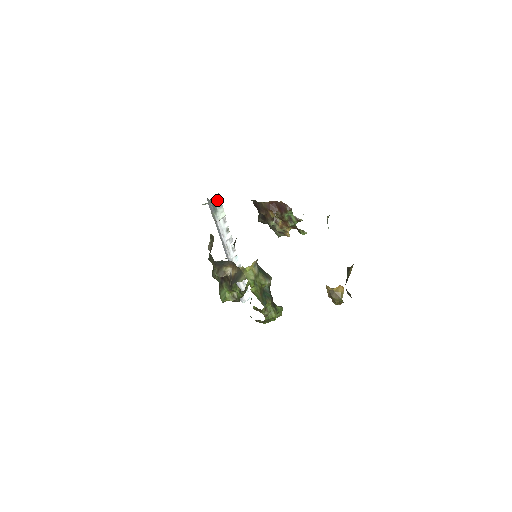
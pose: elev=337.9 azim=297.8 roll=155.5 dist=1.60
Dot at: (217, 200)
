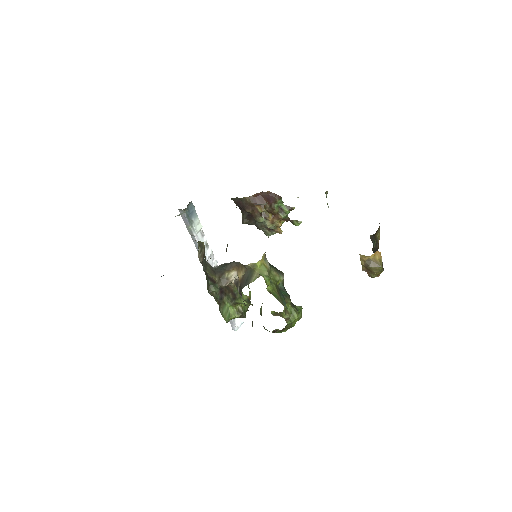
Dot at: (191, 210)
